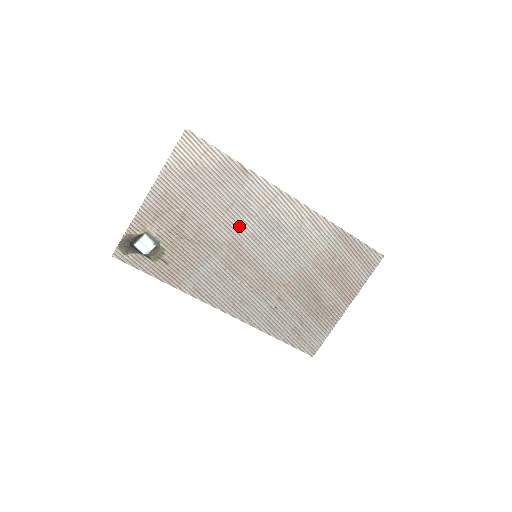
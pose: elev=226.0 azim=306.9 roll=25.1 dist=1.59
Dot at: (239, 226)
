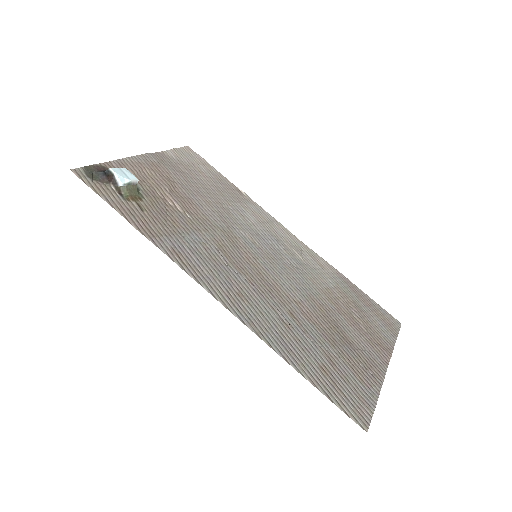
Dot at: (235, 224)
